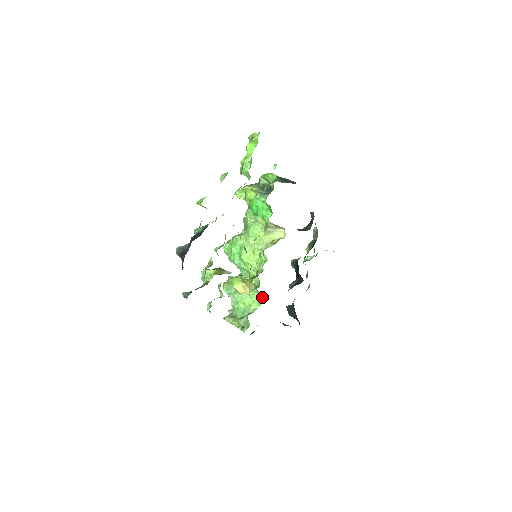
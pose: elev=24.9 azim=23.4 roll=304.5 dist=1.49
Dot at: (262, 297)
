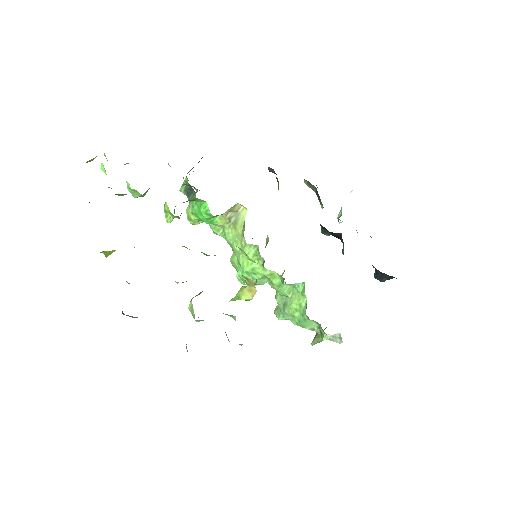
Dot at: (299, 286)
